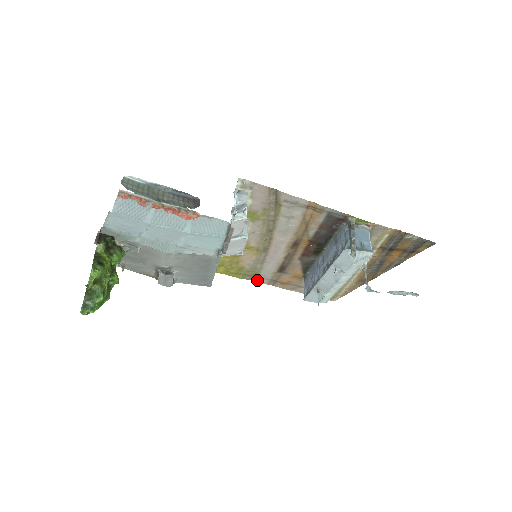
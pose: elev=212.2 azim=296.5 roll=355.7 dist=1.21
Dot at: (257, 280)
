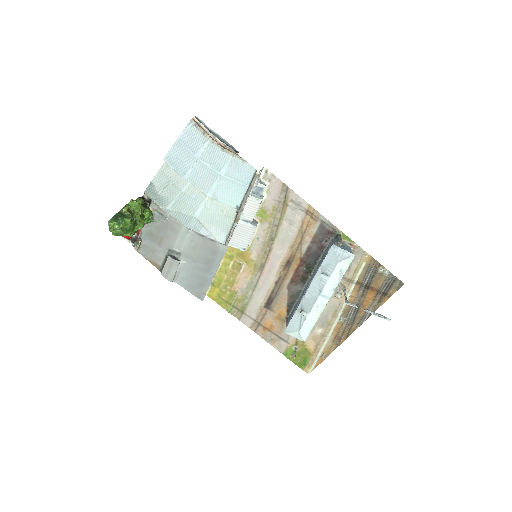
Dot at: (242, 319)
